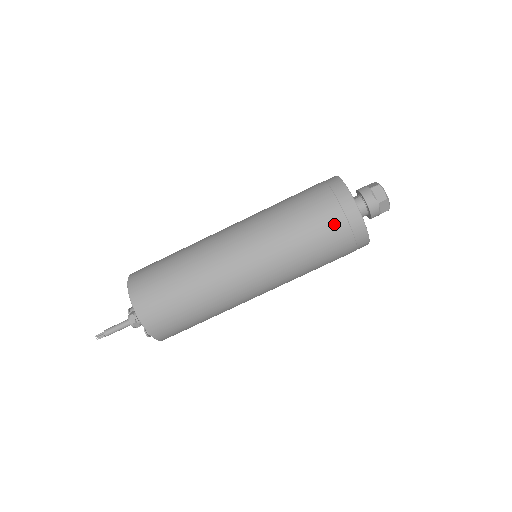
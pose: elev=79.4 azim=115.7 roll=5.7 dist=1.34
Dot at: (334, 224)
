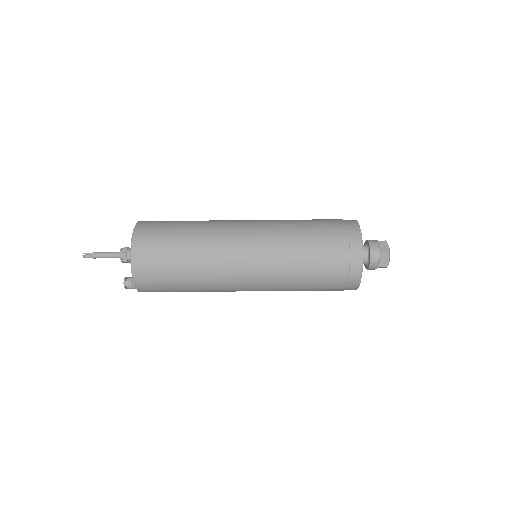
Dot at: (337, 246)
